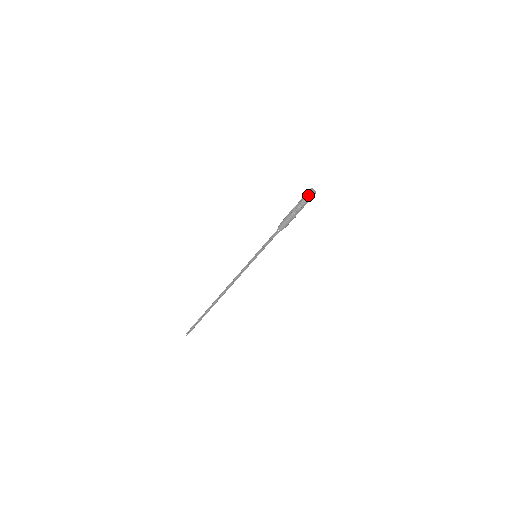
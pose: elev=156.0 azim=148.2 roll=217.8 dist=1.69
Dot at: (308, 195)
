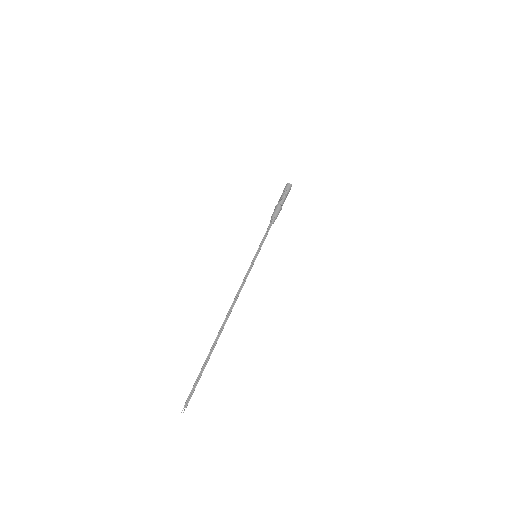
Dot at: (287, 186)
